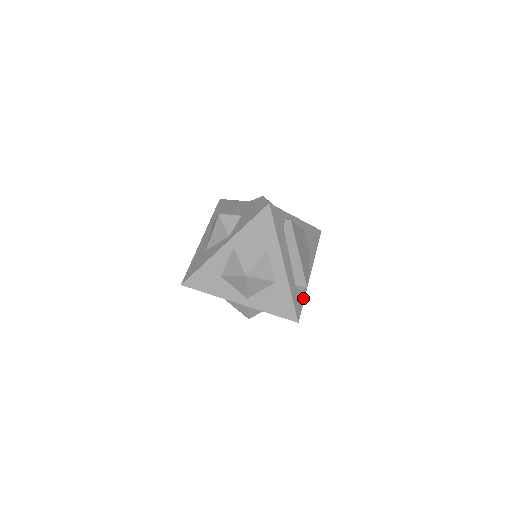
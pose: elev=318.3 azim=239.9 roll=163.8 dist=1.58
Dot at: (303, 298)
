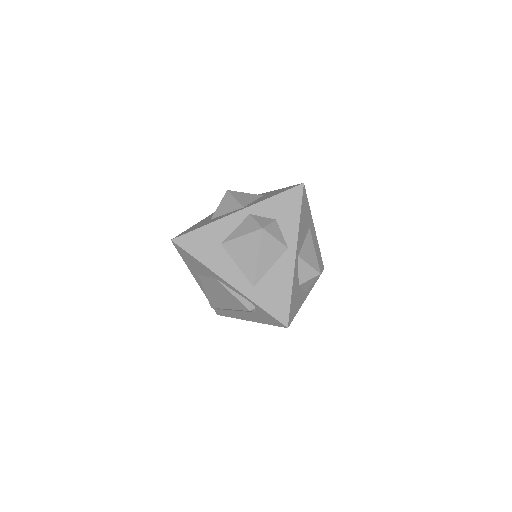
Dot at: occluded
